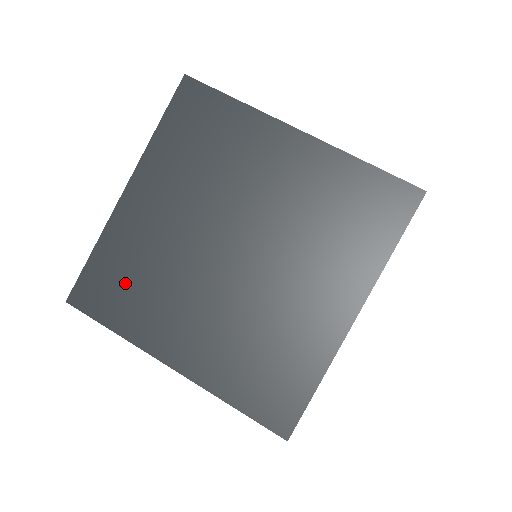
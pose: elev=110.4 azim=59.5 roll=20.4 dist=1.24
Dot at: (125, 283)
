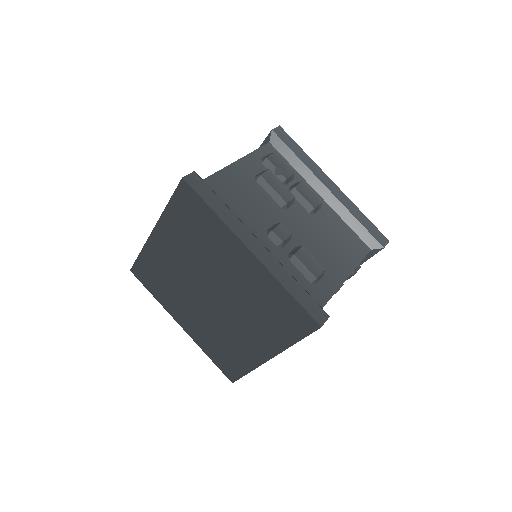
Dot at: (157, 278)
